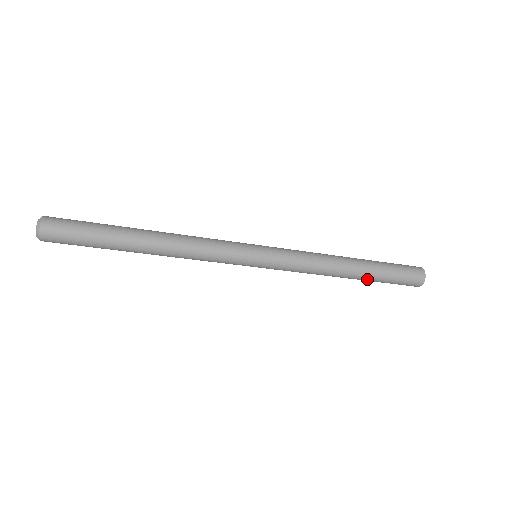
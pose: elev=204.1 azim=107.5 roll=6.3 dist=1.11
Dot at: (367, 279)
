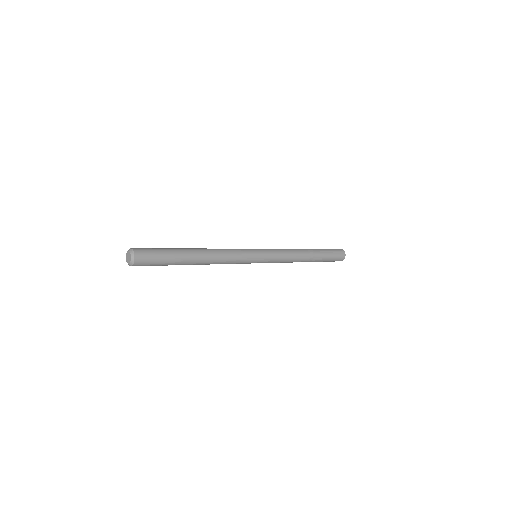
Dot at: (315, 261)
